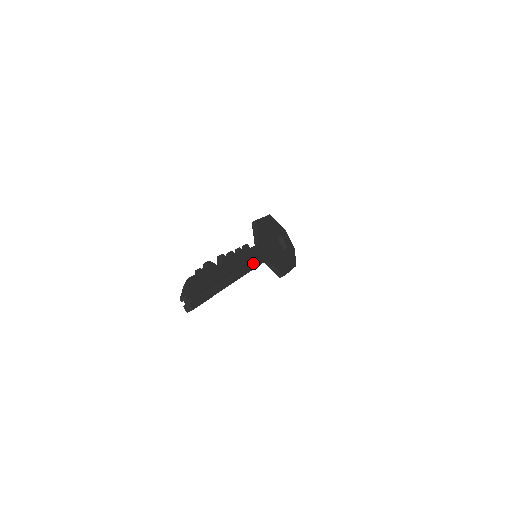
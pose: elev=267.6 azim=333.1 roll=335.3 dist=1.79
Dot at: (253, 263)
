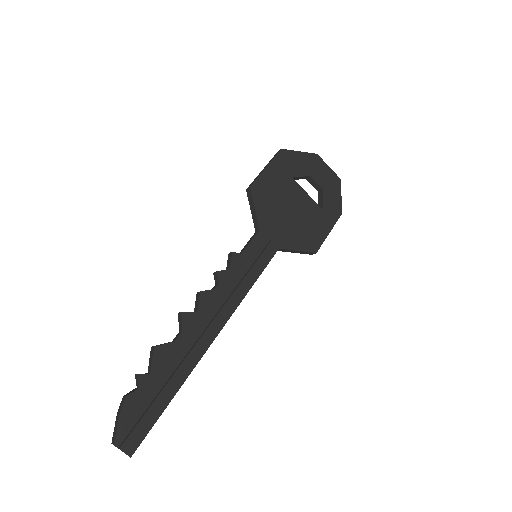
Dot at: (248, 279)
